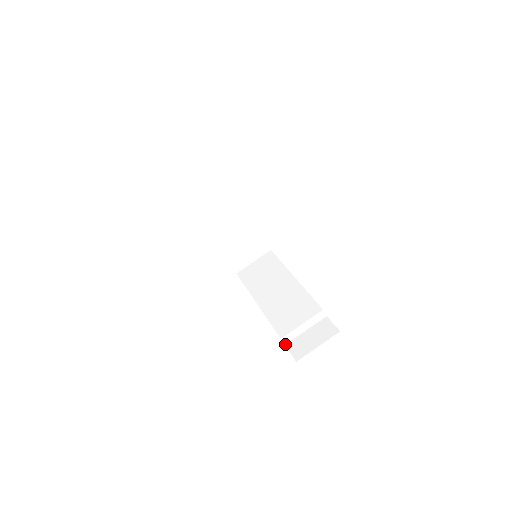
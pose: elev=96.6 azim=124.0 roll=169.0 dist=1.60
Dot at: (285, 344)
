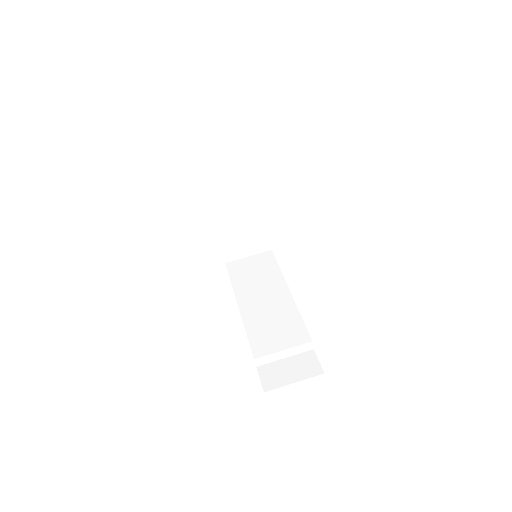
Dot at: (257, 366)
